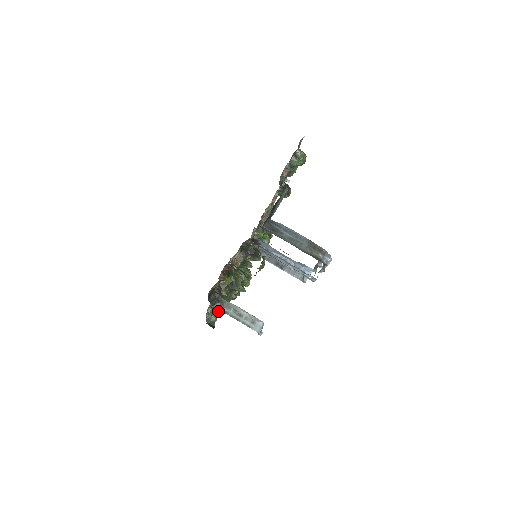
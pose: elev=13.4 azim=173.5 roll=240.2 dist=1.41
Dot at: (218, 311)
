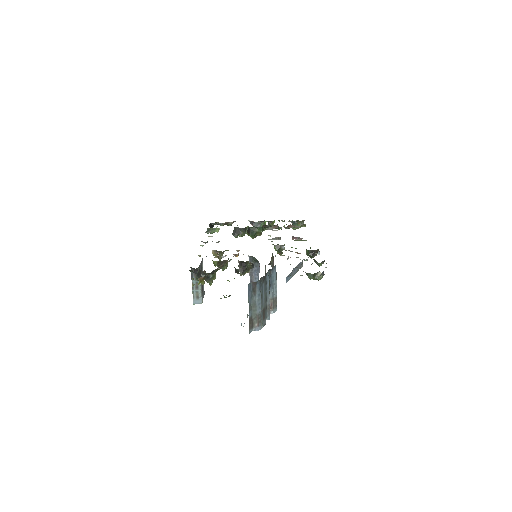
Dot at: occluded
